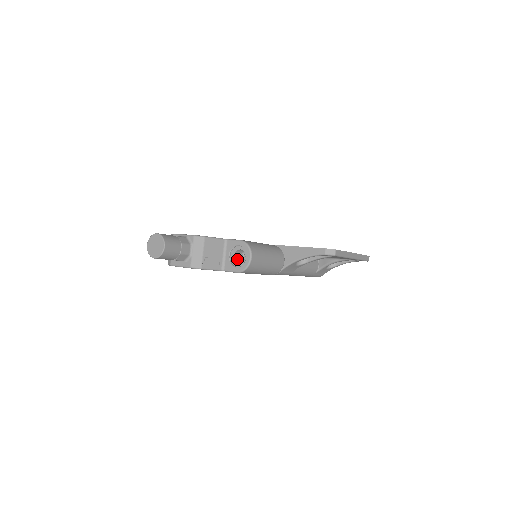
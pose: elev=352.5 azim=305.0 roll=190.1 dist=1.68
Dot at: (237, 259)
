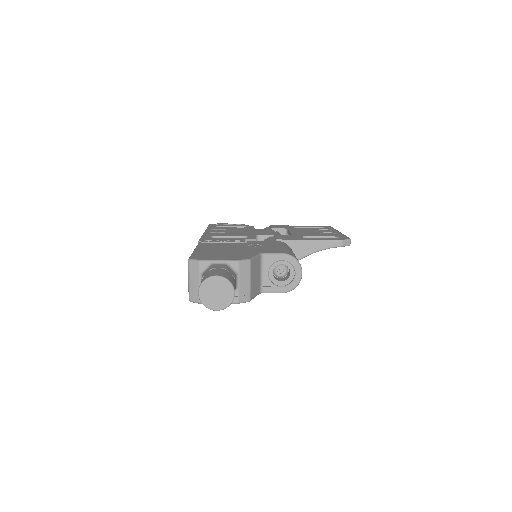
Dot at: (273, 275)
